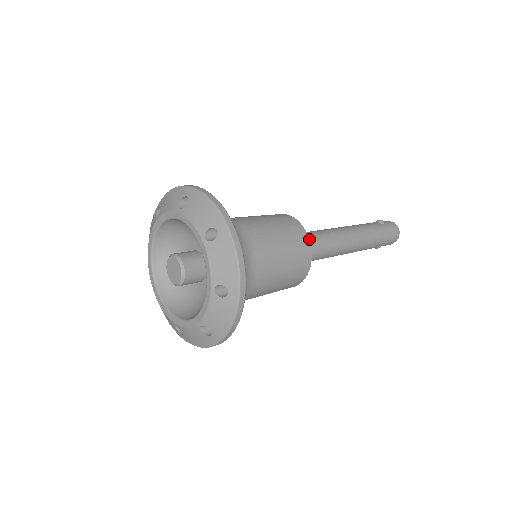
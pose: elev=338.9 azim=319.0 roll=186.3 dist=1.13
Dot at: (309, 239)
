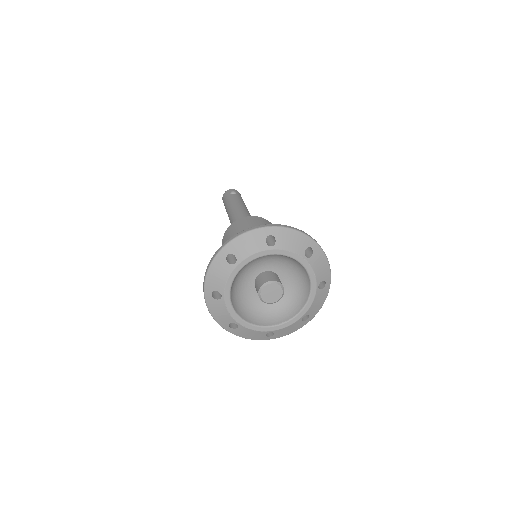
Dot at: occluded
